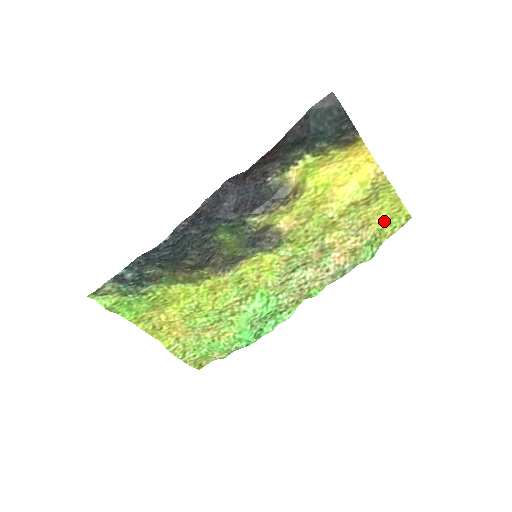
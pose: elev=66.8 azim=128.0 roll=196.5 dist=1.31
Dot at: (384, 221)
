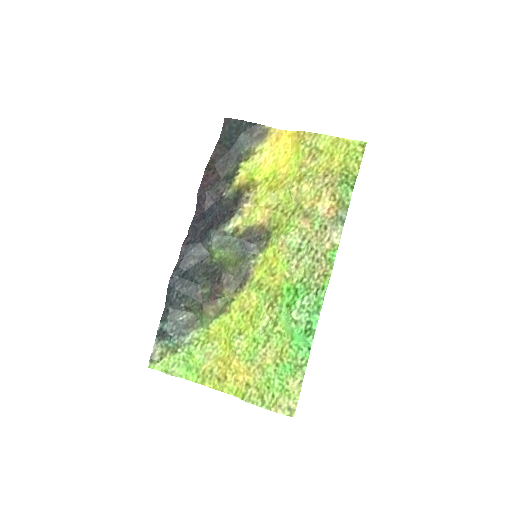
Dot at: (342, 161)
